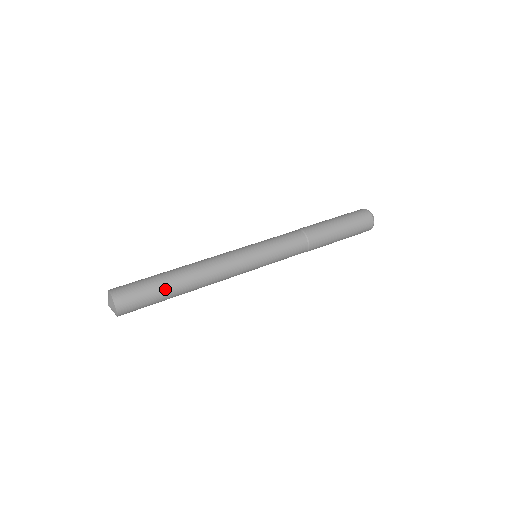
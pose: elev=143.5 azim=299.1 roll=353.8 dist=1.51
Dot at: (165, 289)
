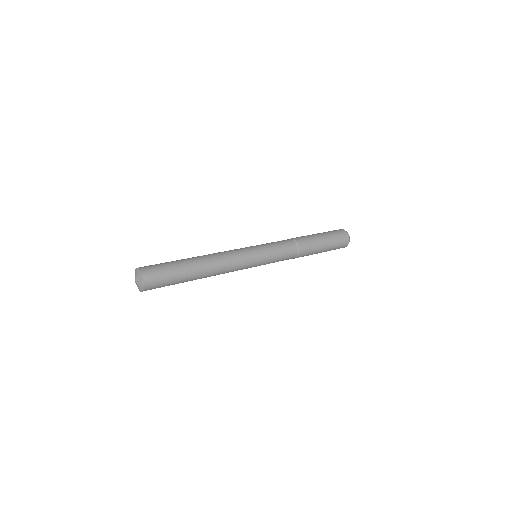
Dot at: (184, 274)
